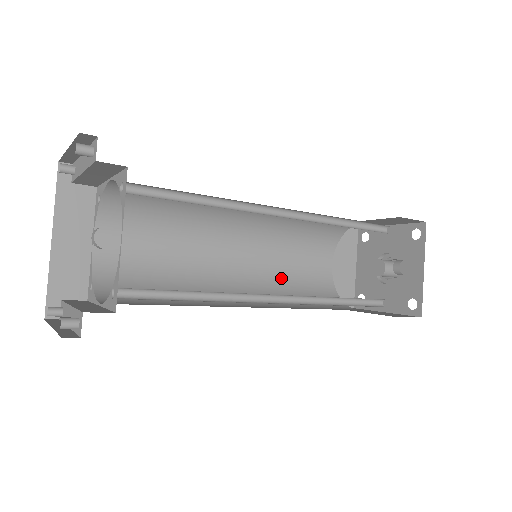
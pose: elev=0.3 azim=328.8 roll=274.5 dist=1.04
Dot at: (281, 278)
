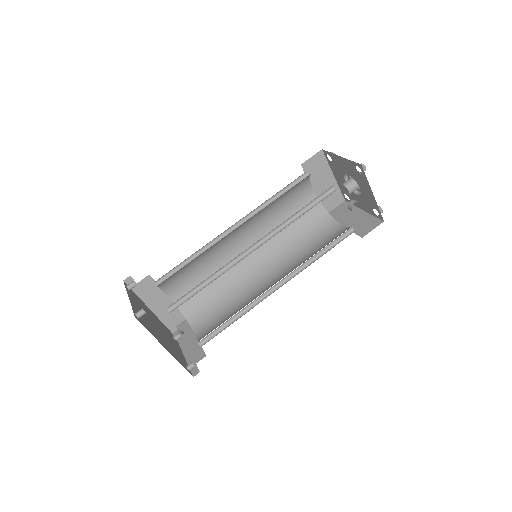
Dot at: (282, 230)
